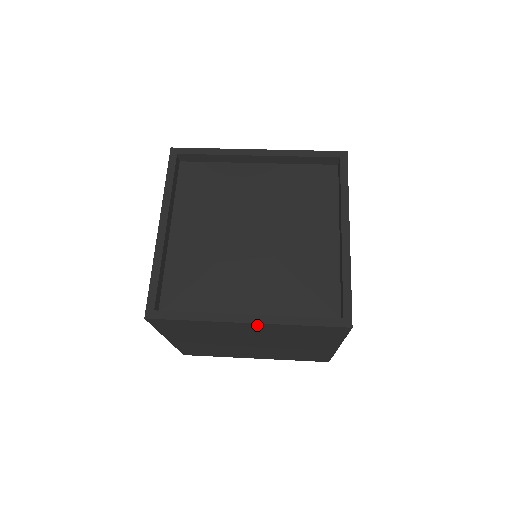
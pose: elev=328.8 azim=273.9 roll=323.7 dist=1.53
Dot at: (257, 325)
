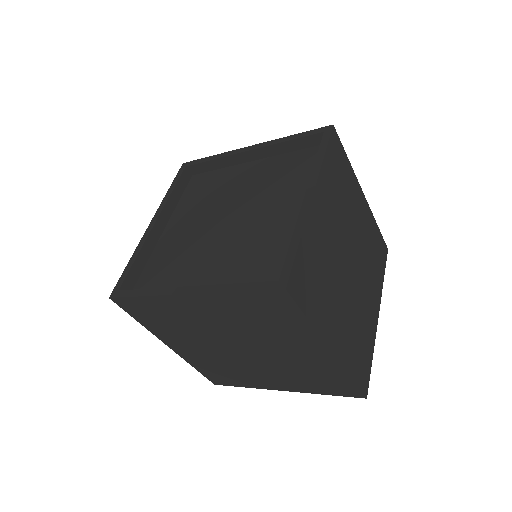
Dot at: (198, 298)
